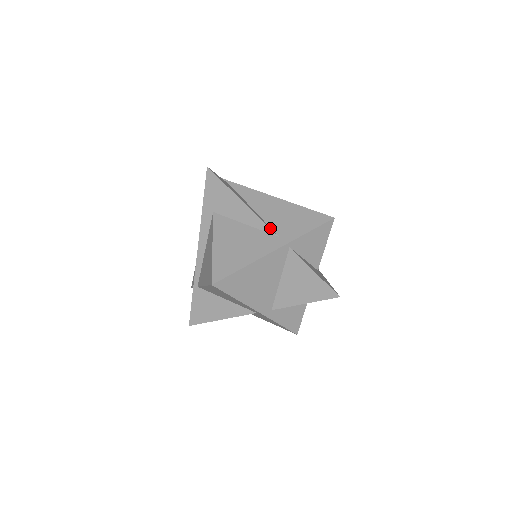
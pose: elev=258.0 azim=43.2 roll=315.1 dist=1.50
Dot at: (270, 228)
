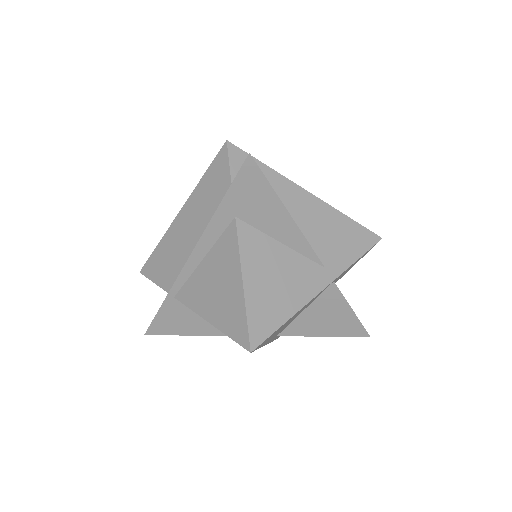
Dot at: (317, 255)
